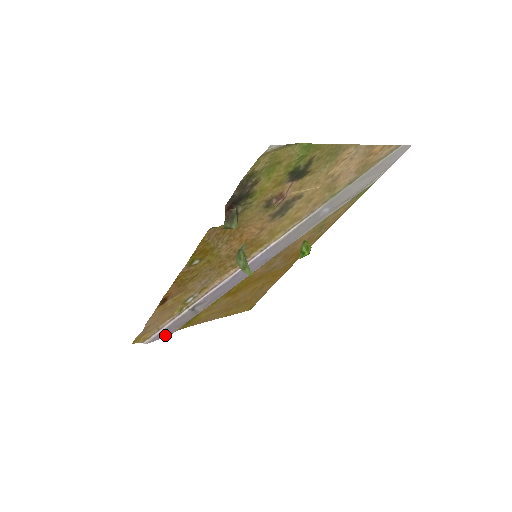
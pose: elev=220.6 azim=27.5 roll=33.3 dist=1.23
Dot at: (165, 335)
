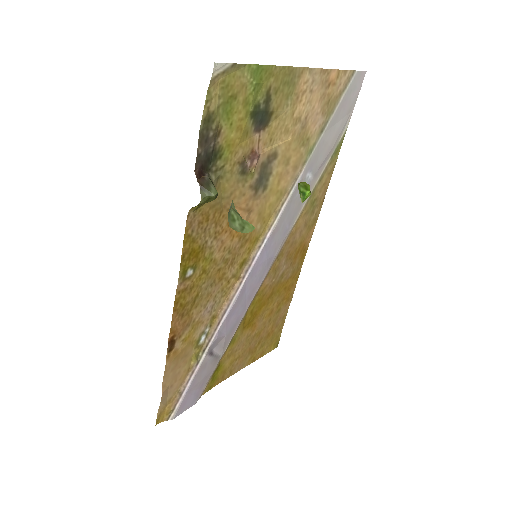
Dot at: (191, 402)
